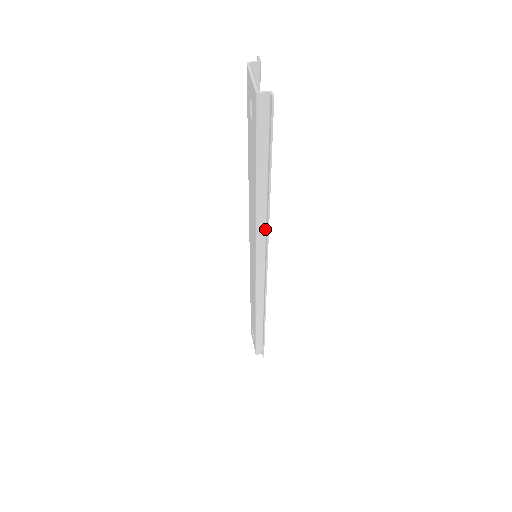
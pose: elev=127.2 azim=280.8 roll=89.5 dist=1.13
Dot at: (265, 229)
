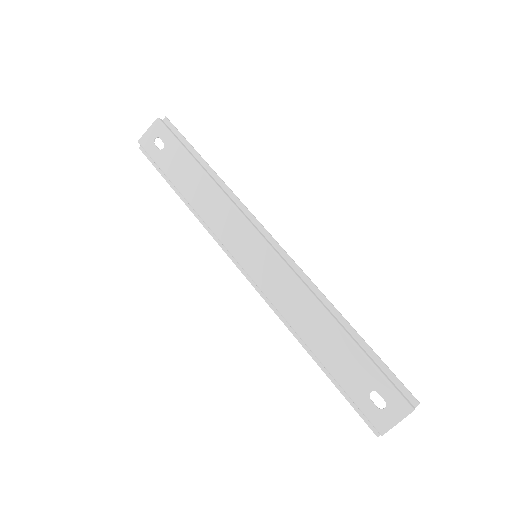
Dot at: (233, 201)
